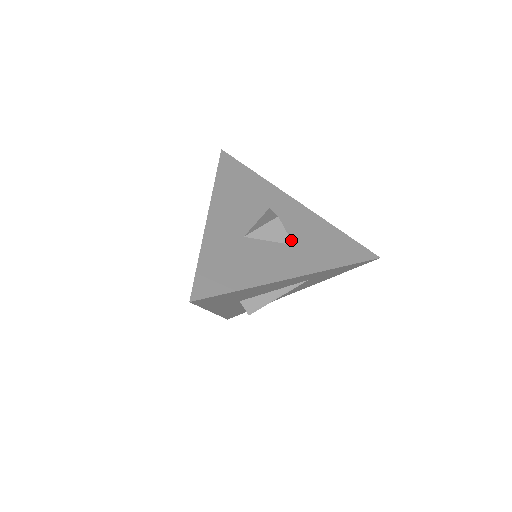
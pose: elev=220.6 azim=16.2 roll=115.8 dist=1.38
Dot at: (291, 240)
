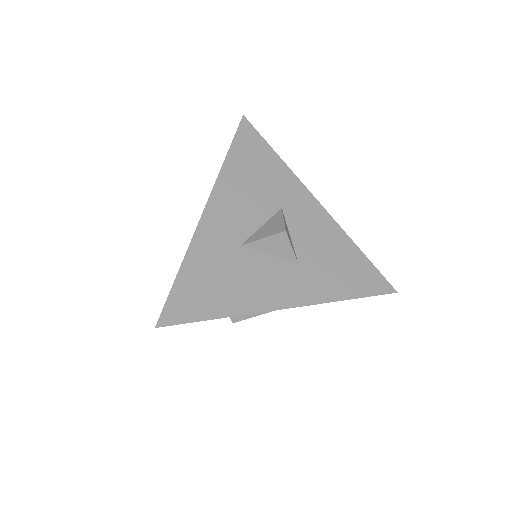
Dot at: (297, 256)
